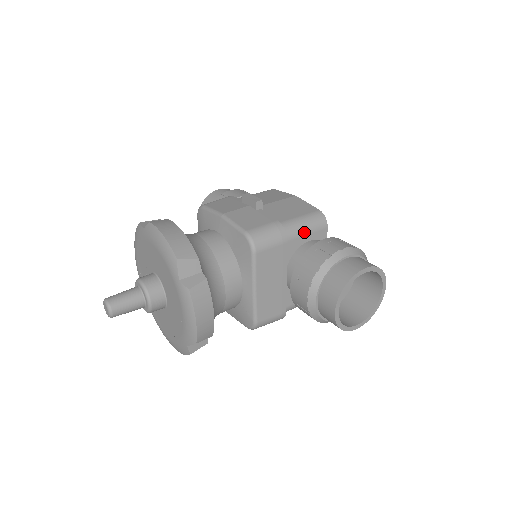
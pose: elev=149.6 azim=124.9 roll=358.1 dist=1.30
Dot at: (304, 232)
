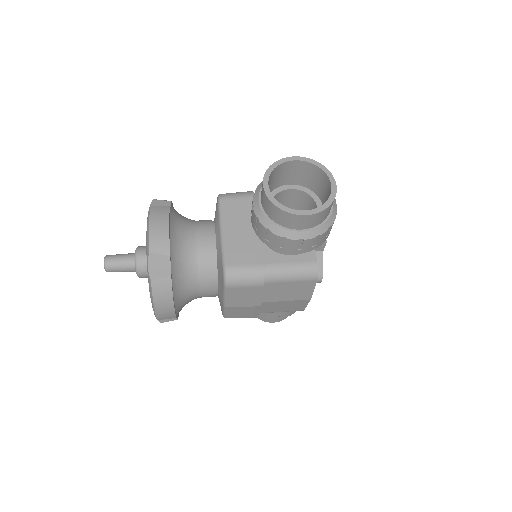
Dot at: occluded
